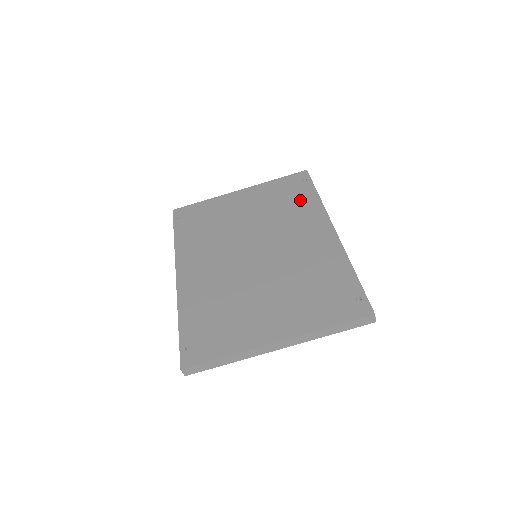
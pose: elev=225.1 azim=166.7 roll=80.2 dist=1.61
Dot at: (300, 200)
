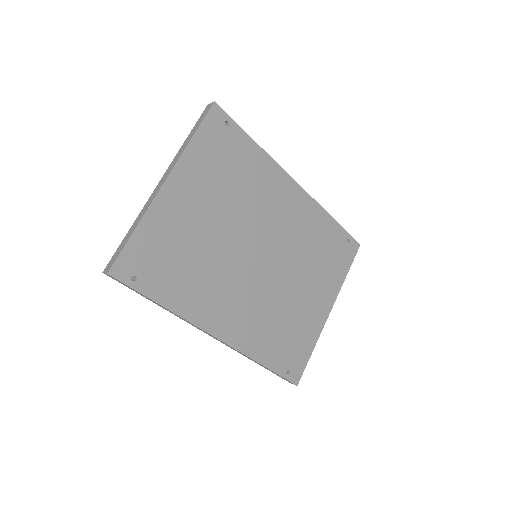
Dot at: (246, 161)
